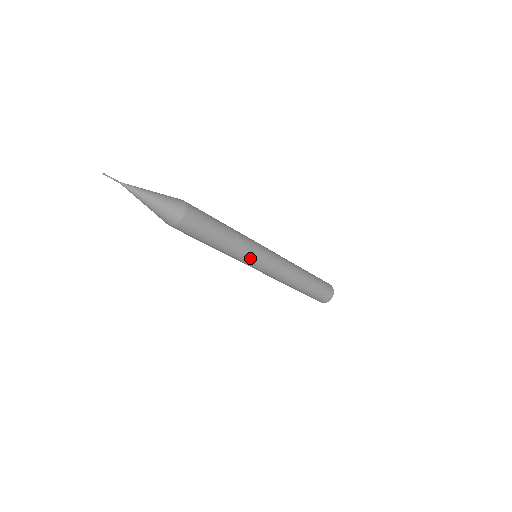
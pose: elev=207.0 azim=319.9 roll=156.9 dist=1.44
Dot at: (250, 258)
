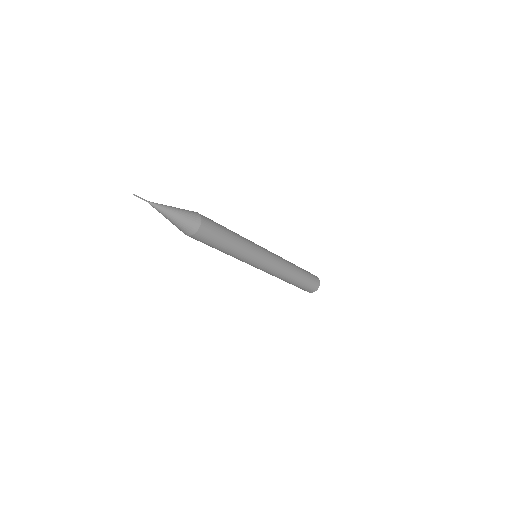
Dot at: (245, 262)
